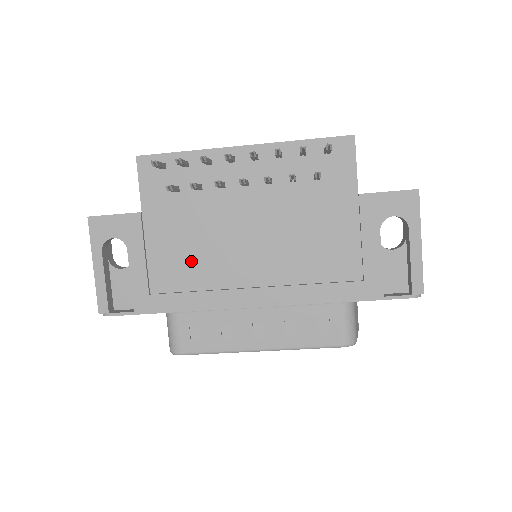
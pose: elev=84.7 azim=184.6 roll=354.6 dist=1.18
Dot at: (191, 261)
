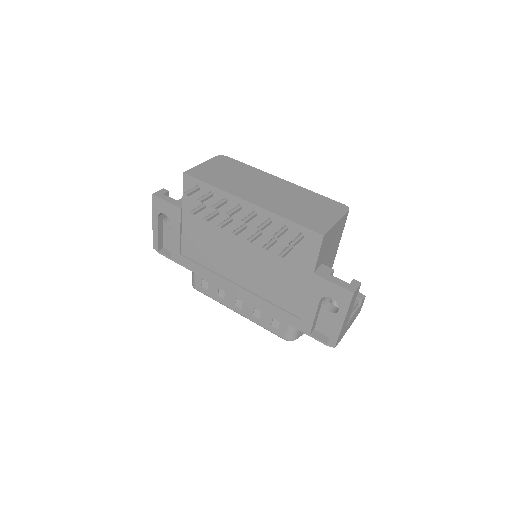
Dot at: (205, 250)
